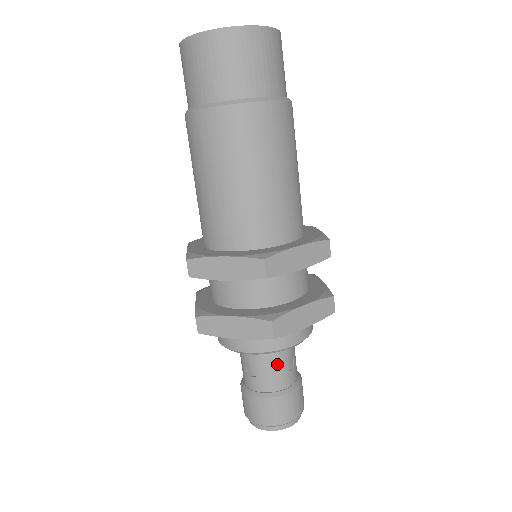
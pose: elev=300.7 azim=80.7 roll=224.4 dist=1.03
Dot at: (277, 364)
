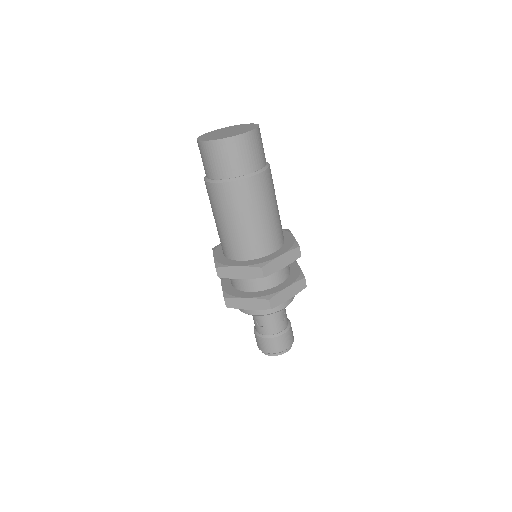
Dot at: (275, 318)
